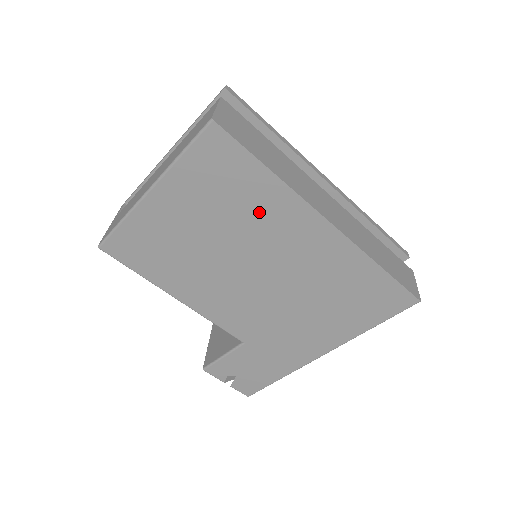
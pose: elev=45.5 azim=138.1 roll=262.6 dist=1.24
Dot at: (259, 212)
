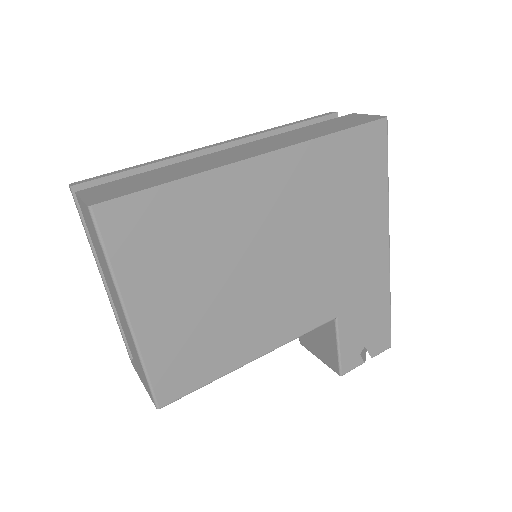
Dot at: (213, 219)
